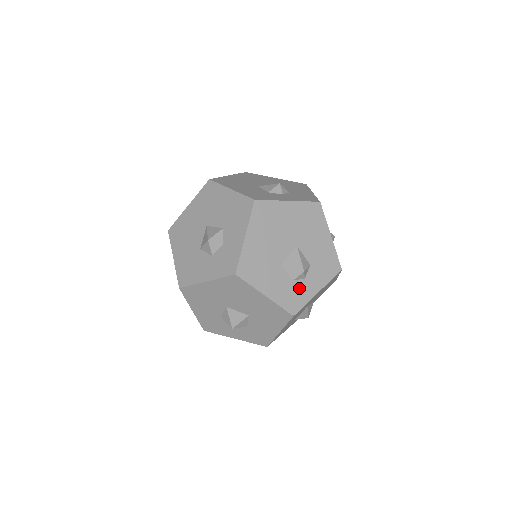
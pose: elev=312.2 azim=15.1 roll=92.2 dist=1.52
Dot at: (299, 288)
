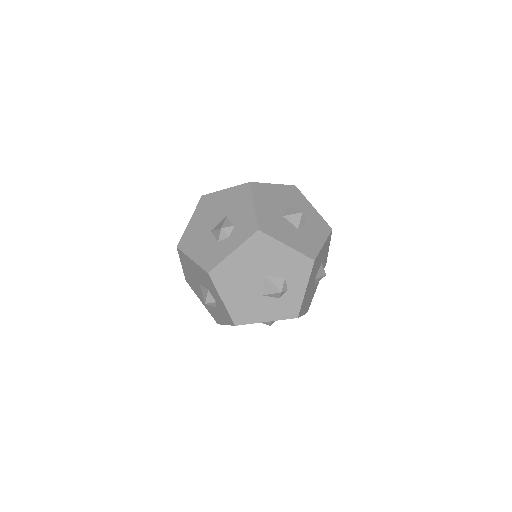
Dot at: (288, 299)
